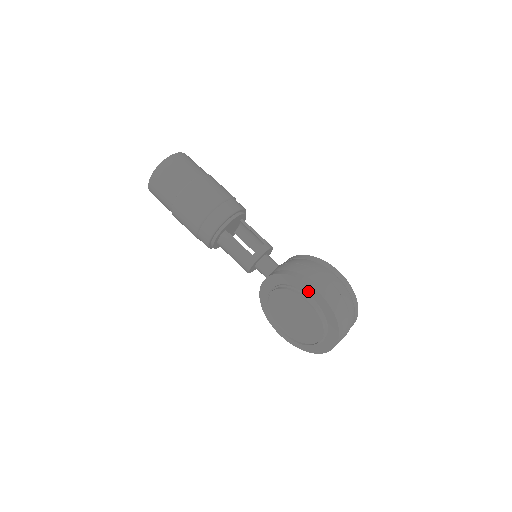
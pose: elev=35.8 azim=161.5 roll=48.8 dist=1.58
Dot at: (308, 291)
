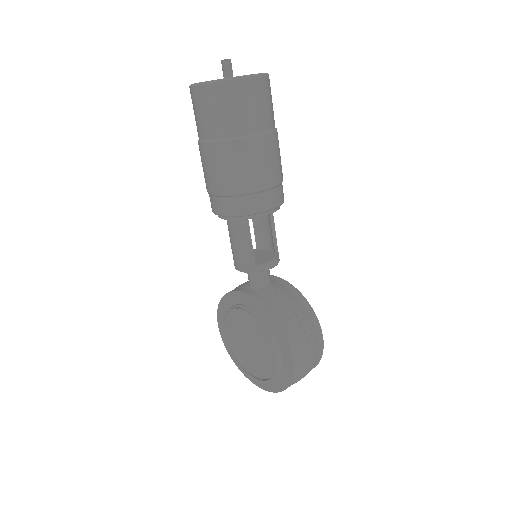
Dot at: (284, 351)
